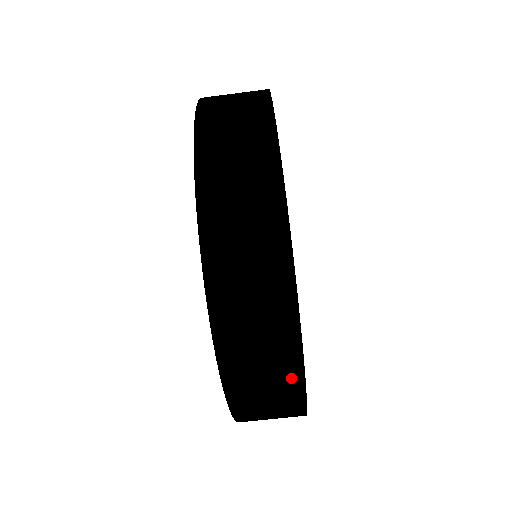
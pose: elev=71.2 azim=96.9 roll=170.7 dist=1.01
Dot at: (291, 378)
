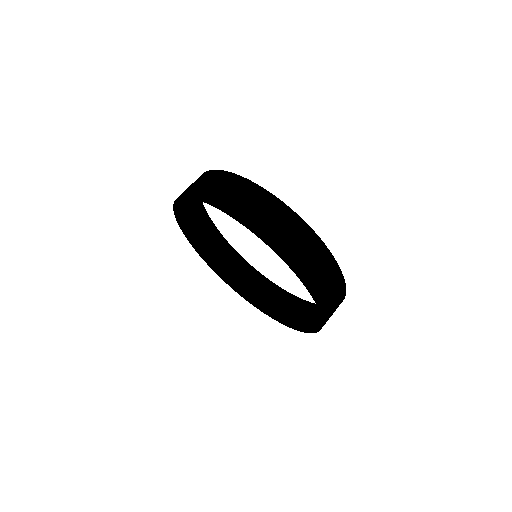
Dot at: (222, 176)
